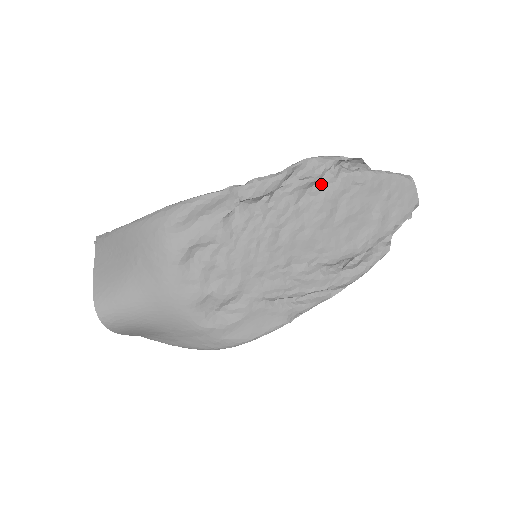
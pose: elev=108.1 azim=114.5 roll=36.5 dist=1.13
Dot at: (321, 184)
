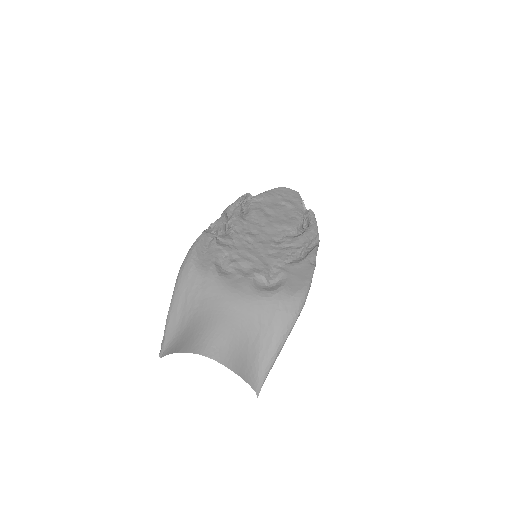
Dot at: (246, 211)
